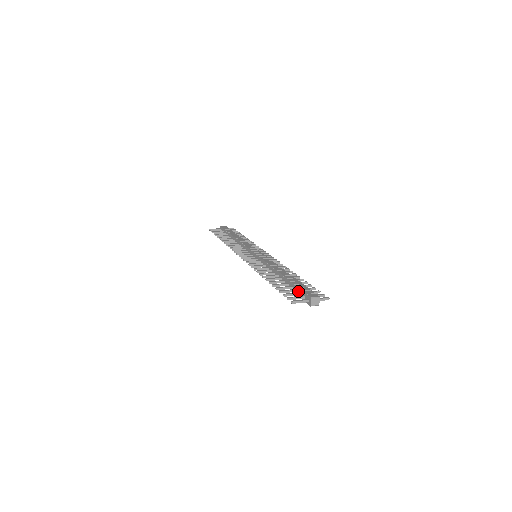
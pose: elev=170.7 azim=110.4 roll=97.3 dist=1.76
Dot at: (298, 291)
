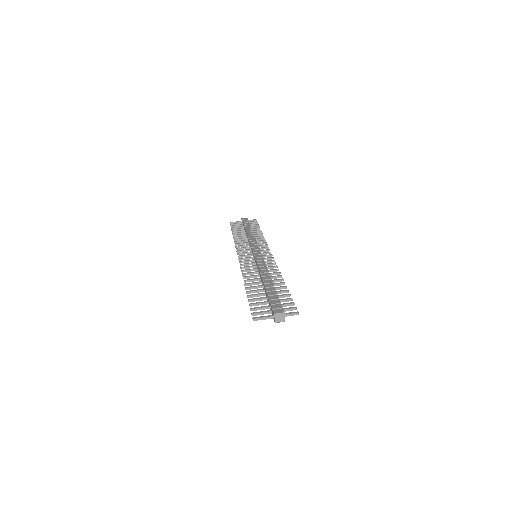
Dot at: (269, 304)
